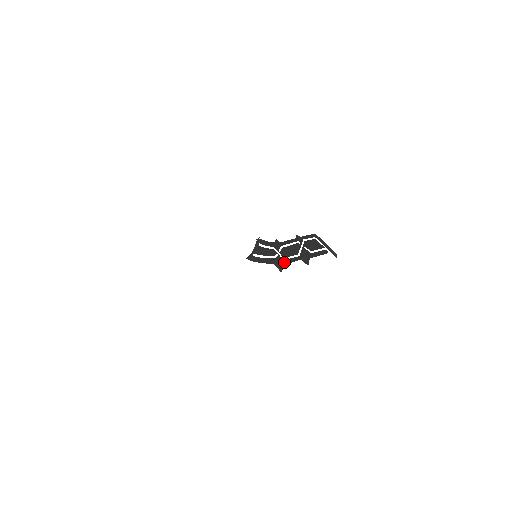
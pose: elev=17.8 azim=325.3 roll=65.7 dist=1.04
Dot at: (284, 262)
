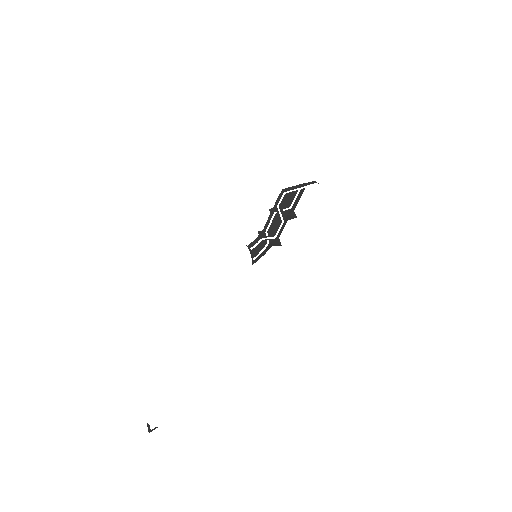
Dot at: (277, 238)
